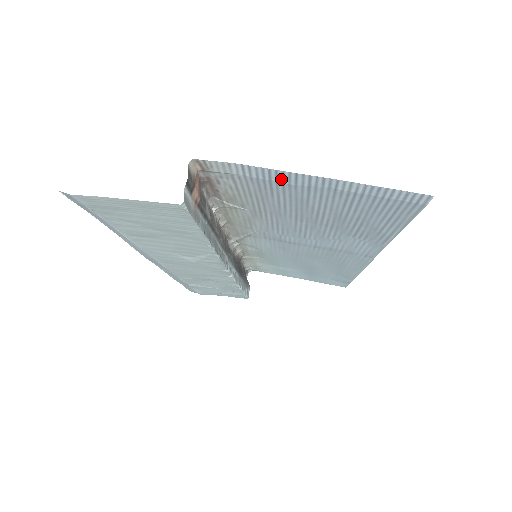
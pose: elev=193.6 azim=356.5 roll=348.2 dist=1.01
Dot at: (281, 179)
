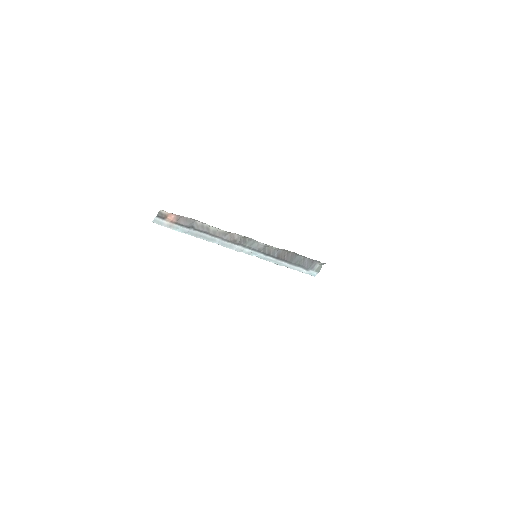
Dot at: occluded
